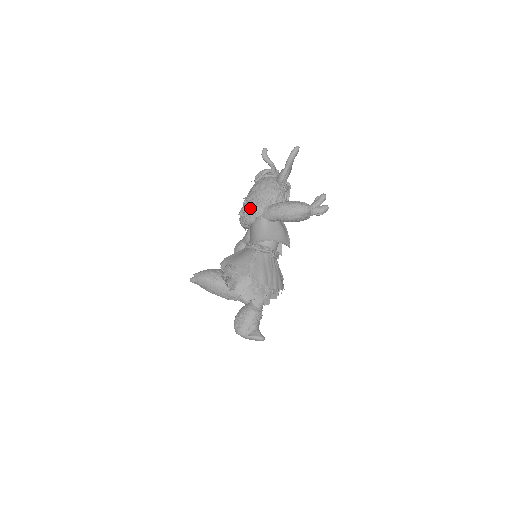
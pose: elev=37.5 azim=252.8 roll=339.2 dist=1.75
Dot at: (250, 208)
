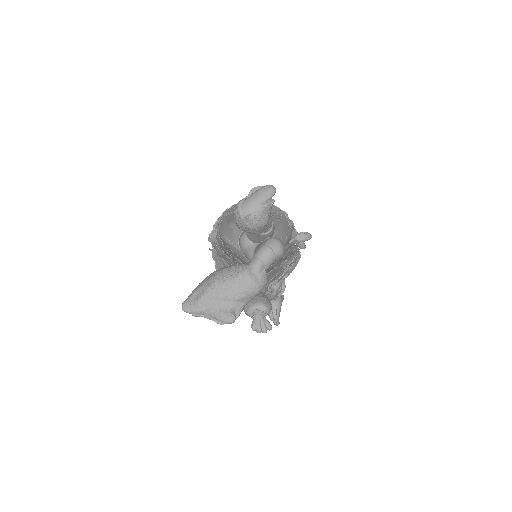
Dot at: occluded
